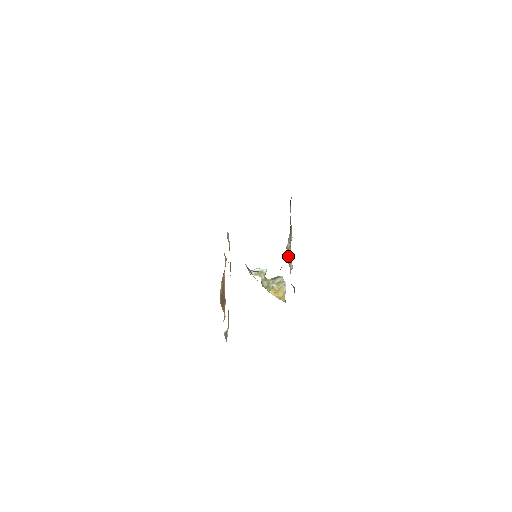
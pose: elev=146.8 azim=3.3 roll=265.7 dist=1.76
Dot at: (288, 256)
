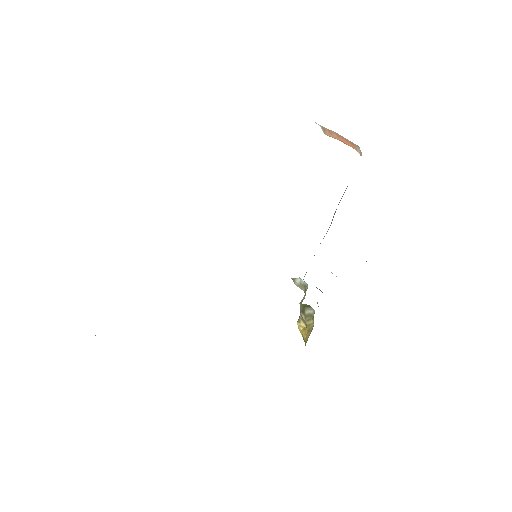
Dot at: occluded
